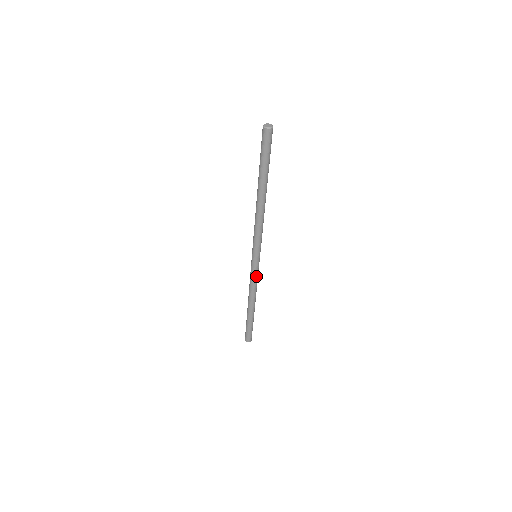
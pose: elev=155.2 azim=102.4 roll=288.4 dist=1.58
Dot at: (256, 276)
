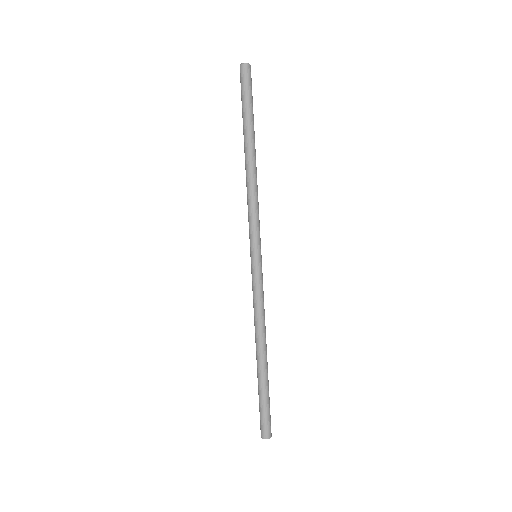
Dot at: (261, 290)
